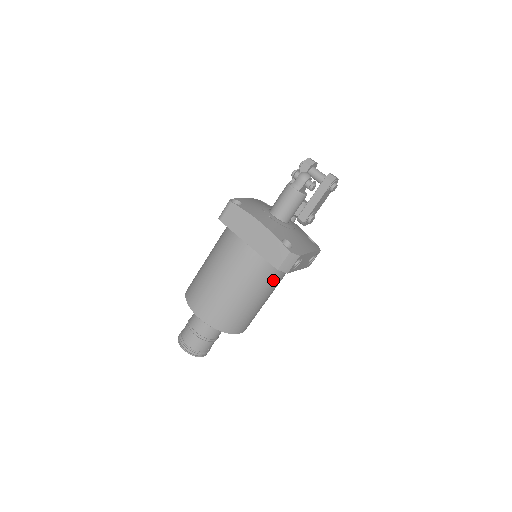
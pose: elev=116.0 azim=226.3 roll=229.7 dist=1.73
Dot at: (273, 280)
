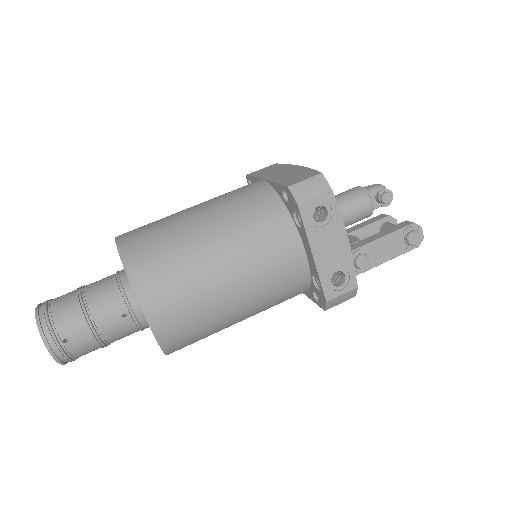
Dot at: (264, 245)
